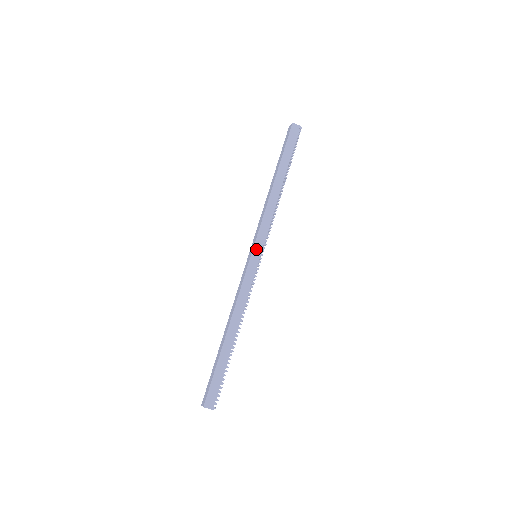
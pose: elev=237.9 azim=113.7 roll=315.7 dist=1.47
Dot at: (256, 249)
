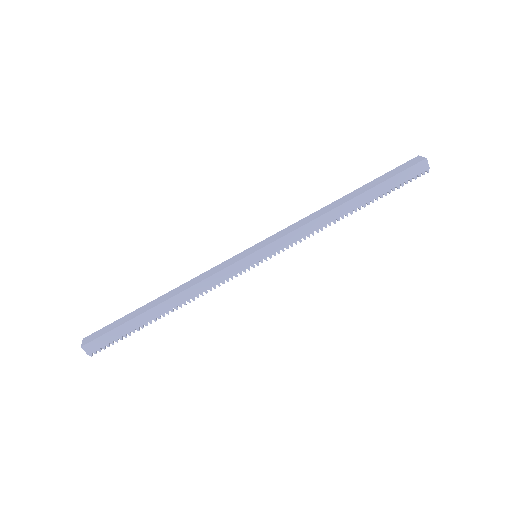
Dot at: (262, 252)
